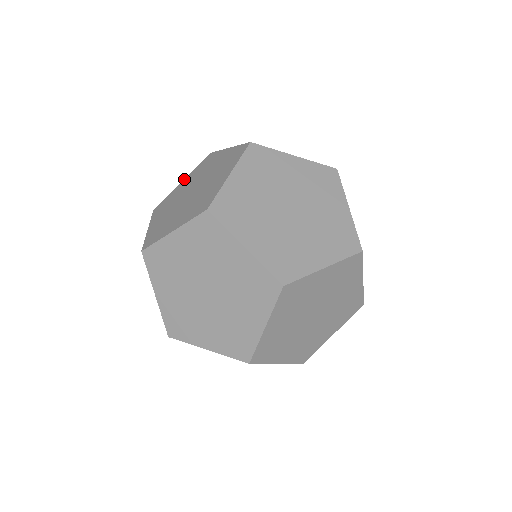
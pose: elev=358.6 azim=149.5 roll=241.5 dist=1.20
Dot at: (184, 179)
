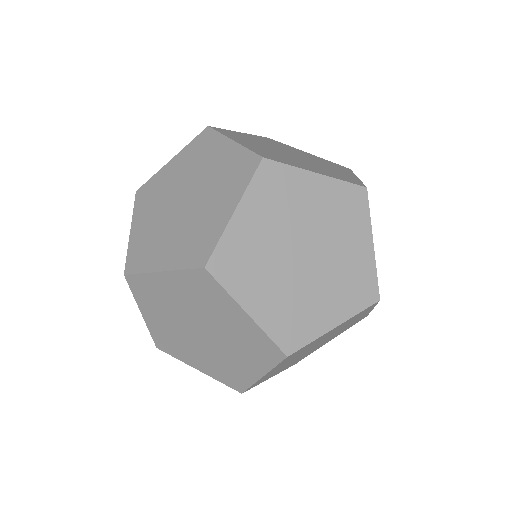
Dot at: (174, 158)
